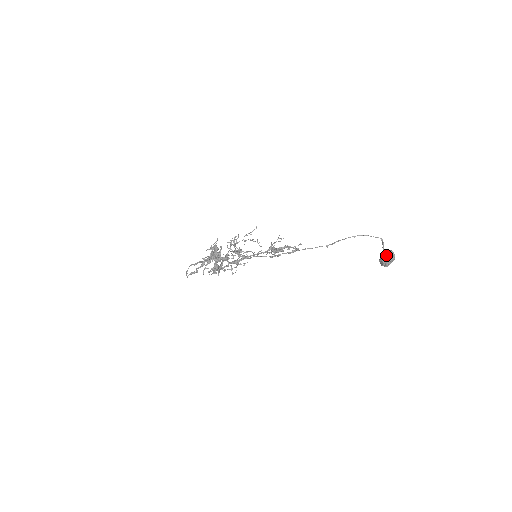
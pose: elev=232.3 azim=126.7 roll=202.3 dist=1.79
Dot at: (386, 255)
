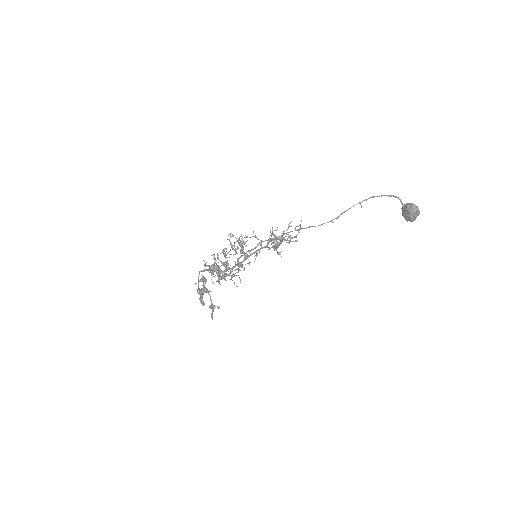
Dot at: (407, 212)
